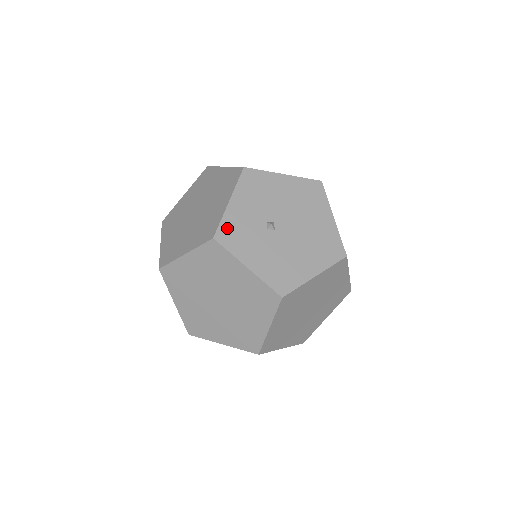
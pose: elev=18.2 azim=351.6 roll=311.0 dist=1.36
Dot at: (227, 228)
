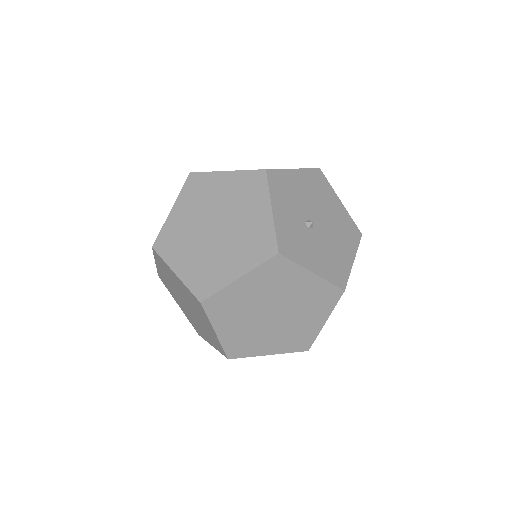
Dot at: (283, 239)
